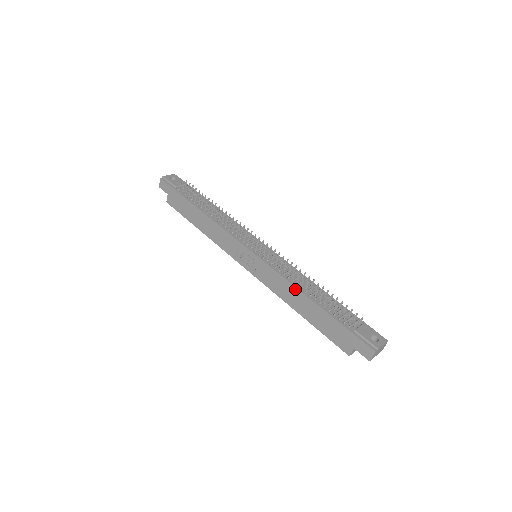
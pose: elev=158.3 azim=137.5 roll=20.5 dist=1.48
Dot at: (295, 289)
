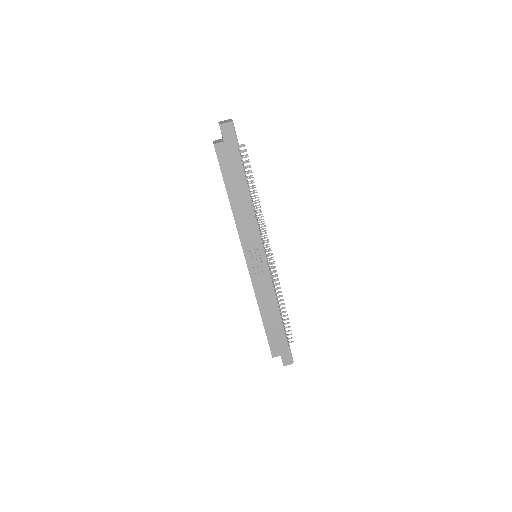
Dot at: (276, 304)
